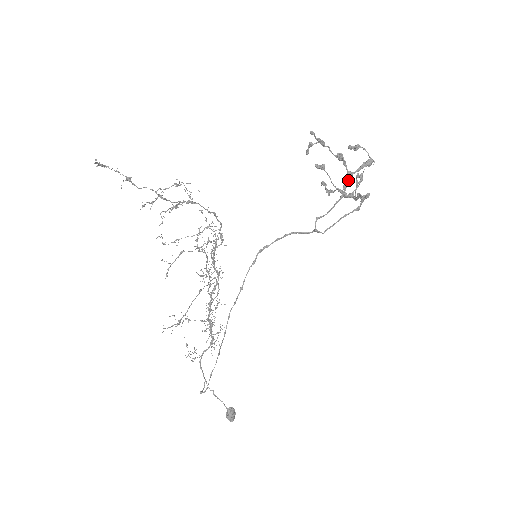
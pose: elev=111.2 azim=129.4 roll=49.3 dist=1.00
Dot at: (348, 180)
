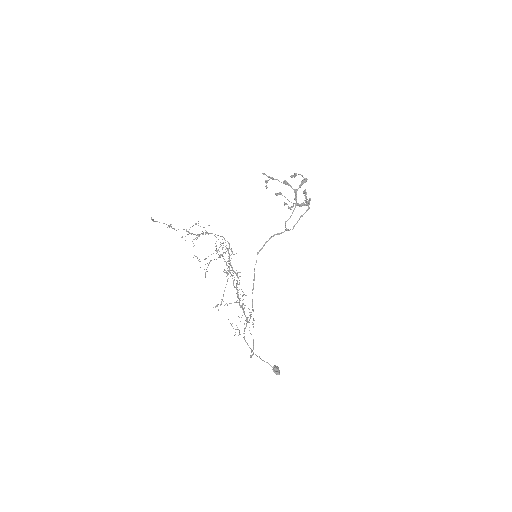
Dot at: (296, 195)
